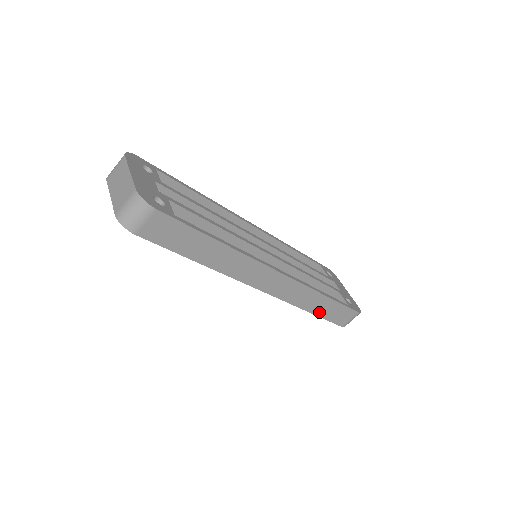
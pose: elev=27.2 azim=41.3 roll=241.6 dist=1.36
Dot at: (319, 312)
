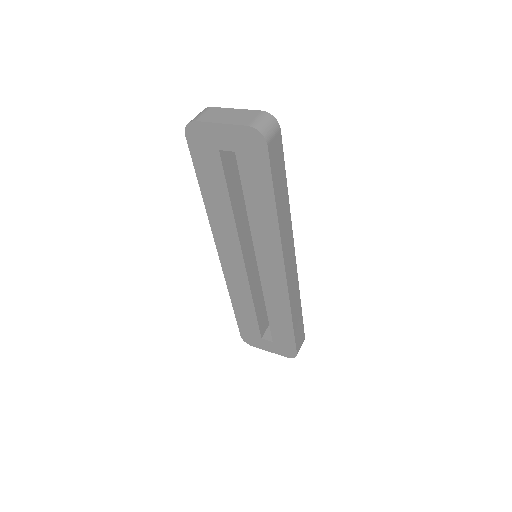
Dot at: (295, 324)
